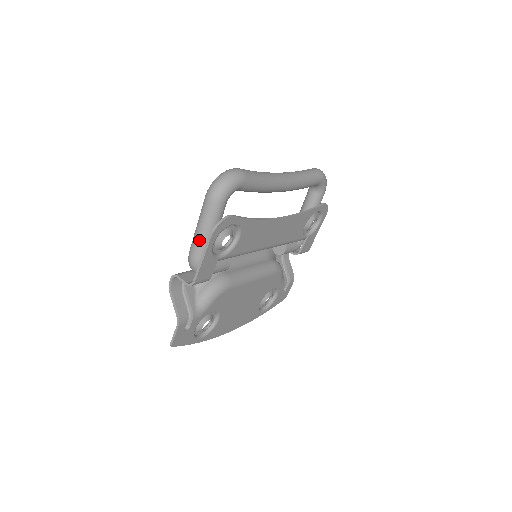
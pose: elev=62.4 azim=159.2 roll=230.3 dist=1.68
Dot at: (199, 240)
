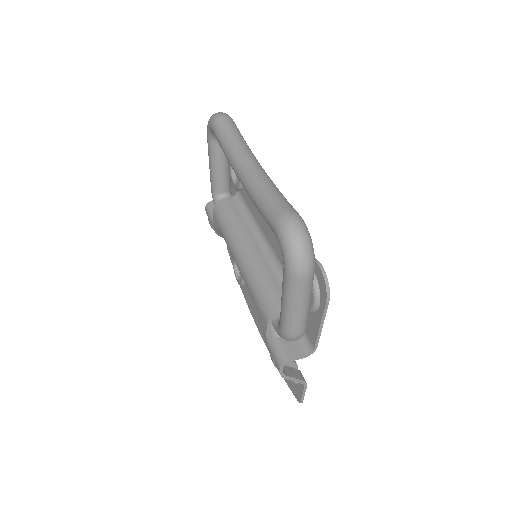
Dot at: (304, 316)
